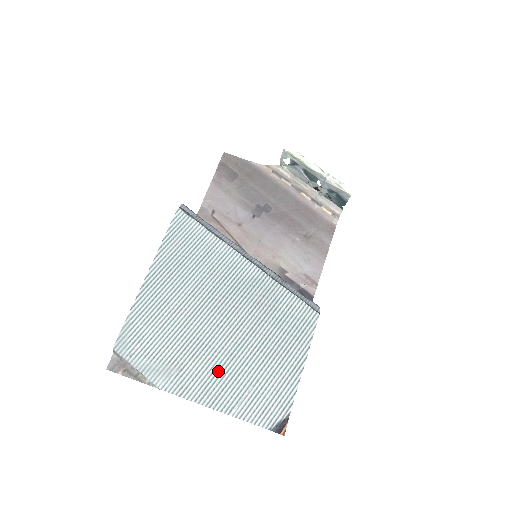
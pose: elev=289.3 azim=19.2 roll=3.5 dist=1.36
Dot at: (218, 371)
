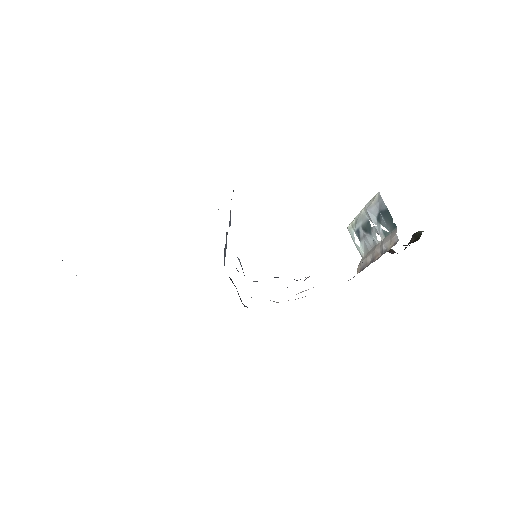
Dot at: occluded
